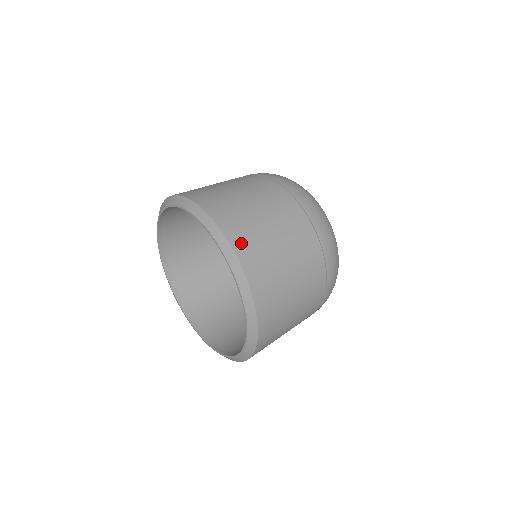
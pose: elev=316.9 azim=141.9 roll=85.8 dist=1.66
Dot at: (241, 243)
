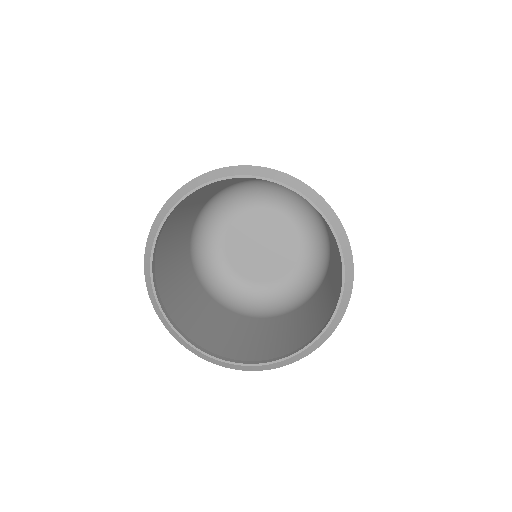
Dot at: occluded
